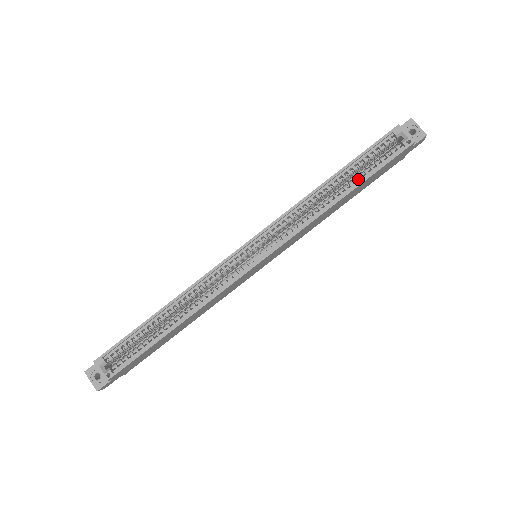
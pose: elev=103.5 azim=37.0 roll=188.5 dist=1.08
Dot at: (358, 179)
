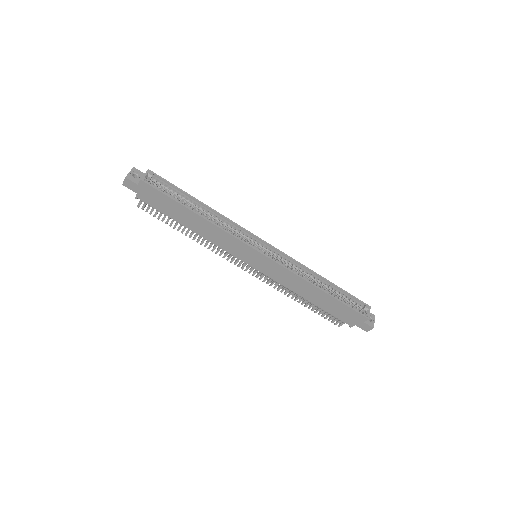
Dot at: occluded
